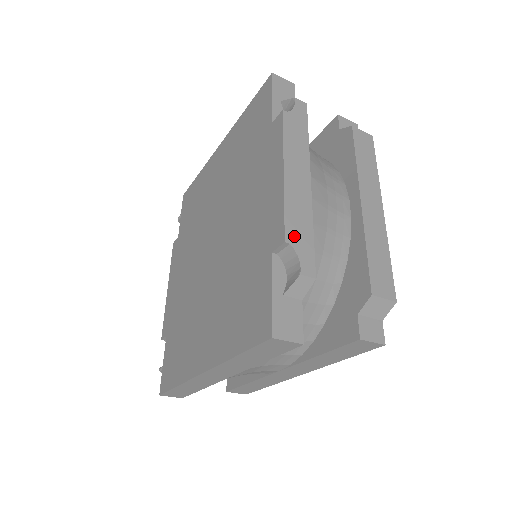
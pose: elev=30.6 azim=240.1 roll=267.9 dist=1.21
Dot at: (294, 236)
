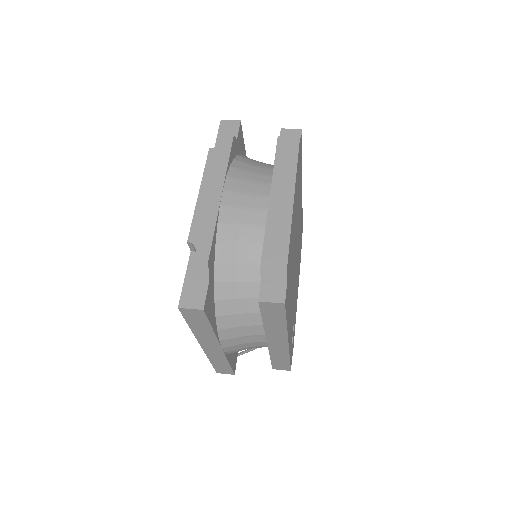
Dot at: (196, 236)
